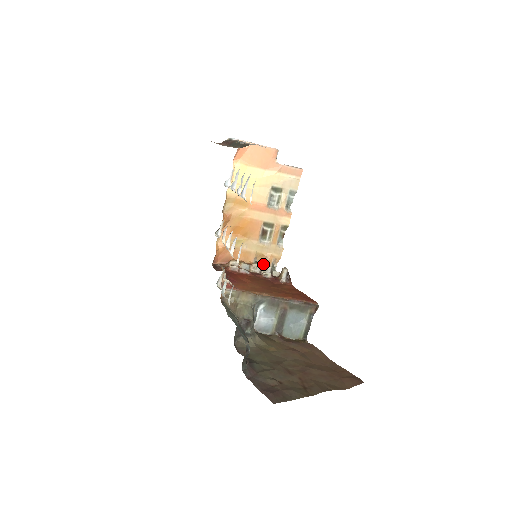
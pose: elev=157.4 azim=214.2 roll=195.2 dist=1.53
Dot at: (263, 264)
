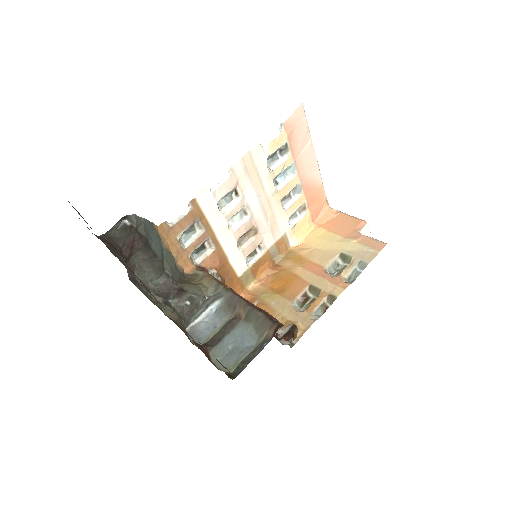
Dot at: occluded
